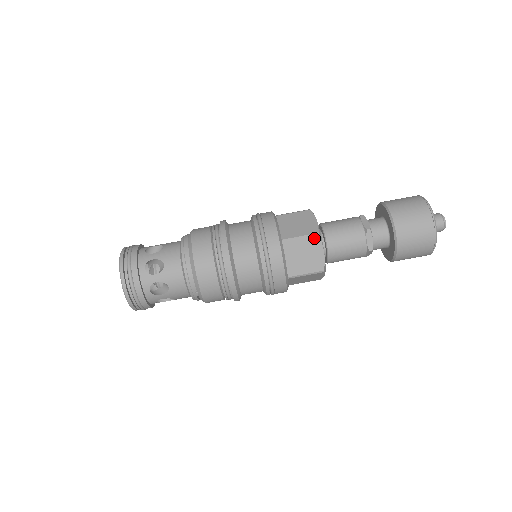
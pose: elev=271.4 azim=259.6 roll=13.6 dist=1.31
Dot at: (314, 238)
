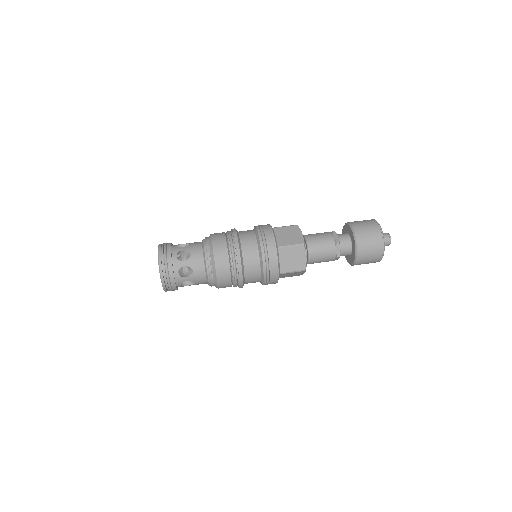
Dot at: (294, 226)
